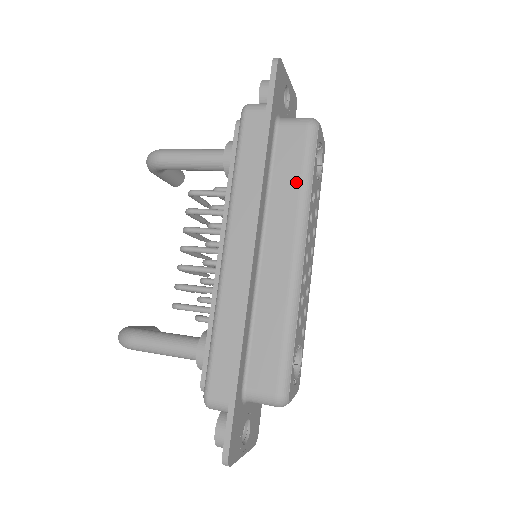
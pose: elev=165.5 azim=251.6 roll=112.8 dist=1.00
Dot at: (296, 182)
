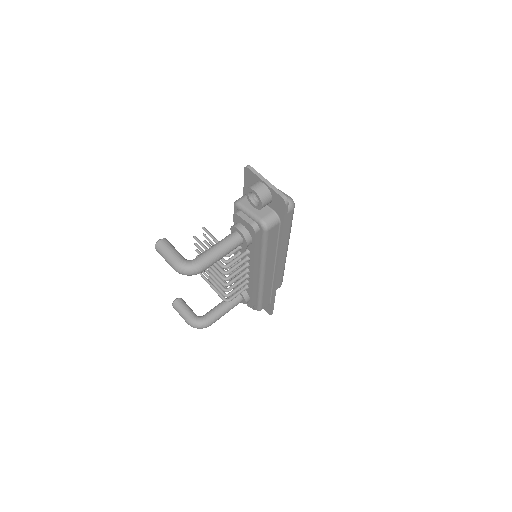
Dot at: (288, 232)
